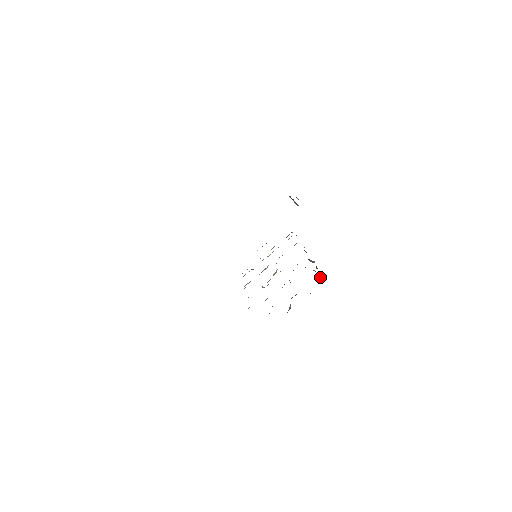
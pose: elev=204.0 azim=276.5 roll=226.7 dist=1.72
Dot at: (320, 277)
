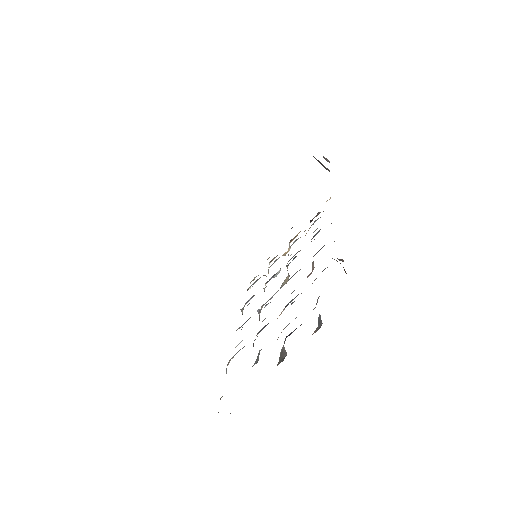
Dot at: occluded
